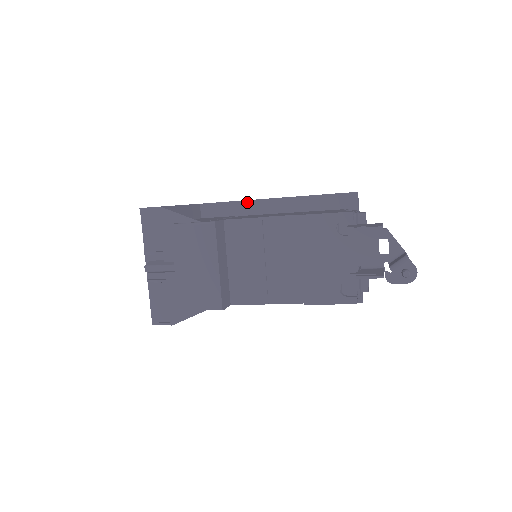
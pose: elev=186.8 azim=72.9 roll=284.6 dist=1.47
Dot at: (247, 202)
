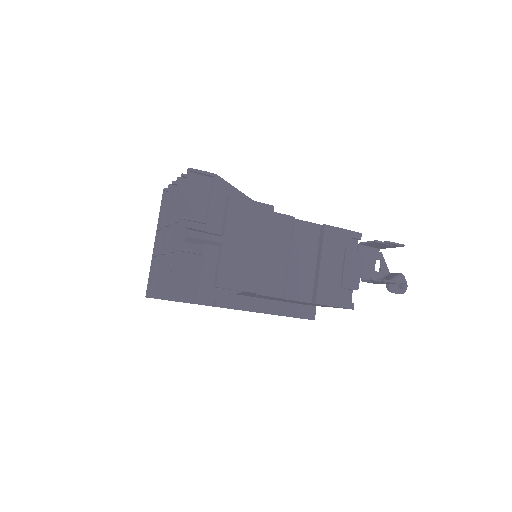
Dot at: occluded
